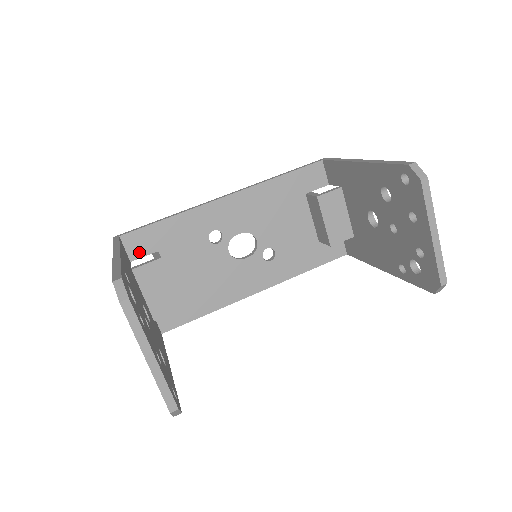
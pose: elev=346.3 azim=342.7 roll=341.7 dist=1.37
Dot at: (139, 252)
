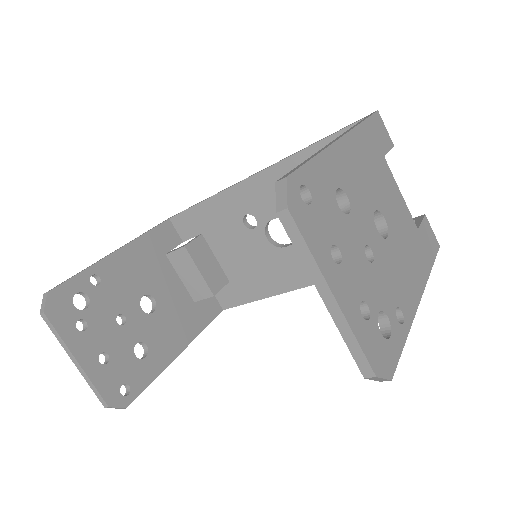
Dot at: (187, 233)
